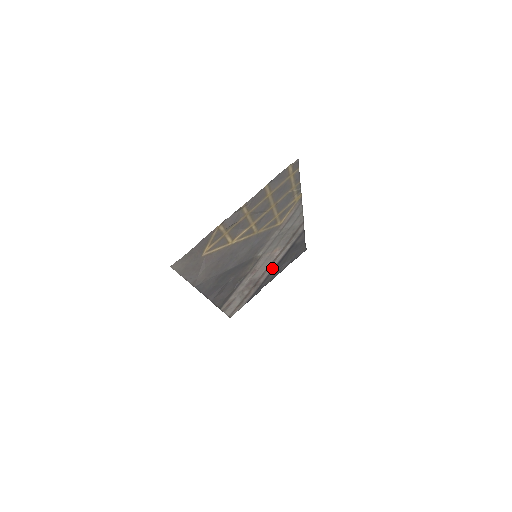
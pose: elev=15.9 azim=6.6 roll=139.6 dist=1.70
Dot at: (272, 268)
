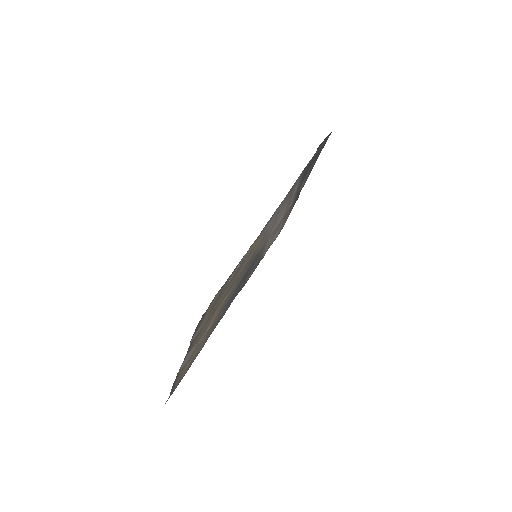
Dot at: (294, 195)
